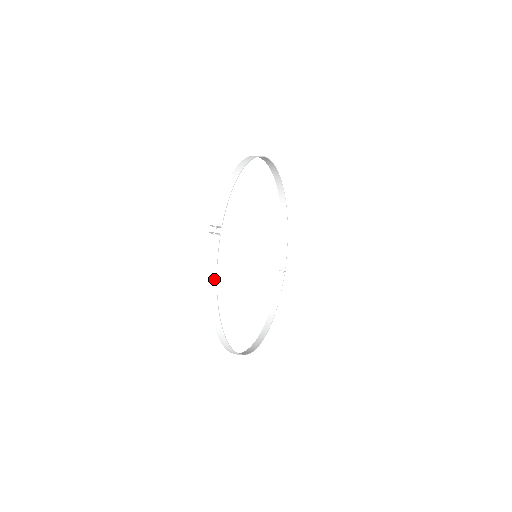
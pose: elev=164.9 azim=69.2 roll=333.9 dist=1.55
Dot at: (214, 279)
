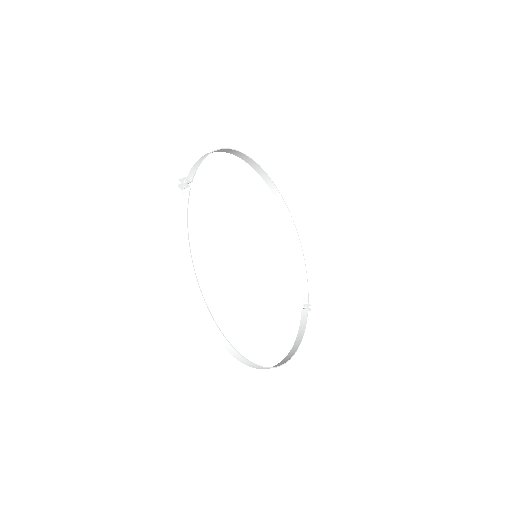
Dot at: (185, 232)
